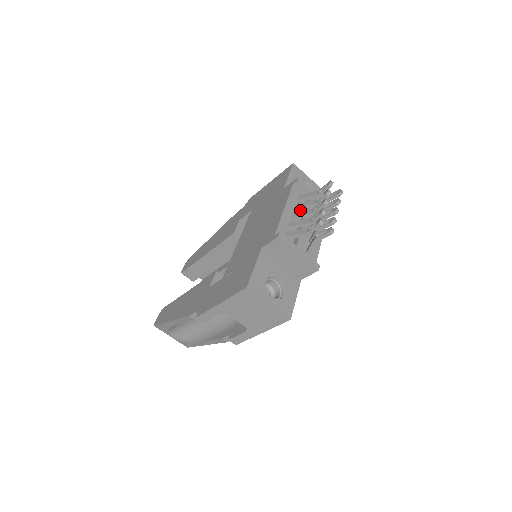
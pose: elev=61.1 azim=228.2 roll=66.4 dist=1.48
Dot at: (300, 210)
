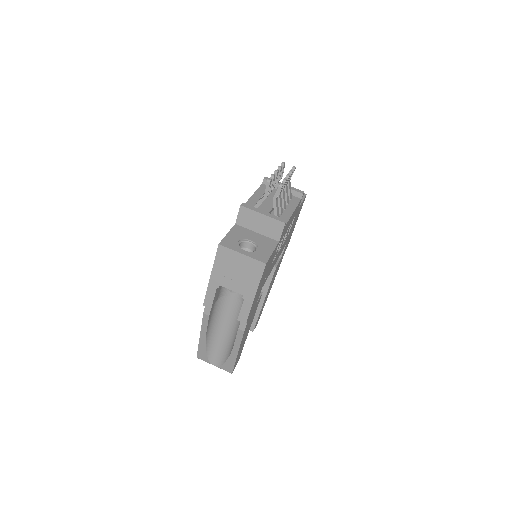
Dot at: (269, 196)
